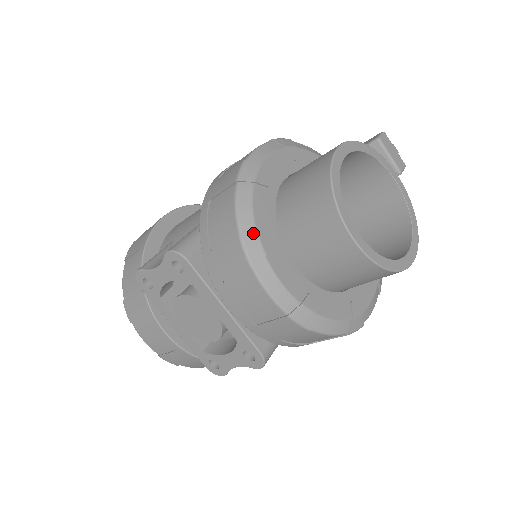
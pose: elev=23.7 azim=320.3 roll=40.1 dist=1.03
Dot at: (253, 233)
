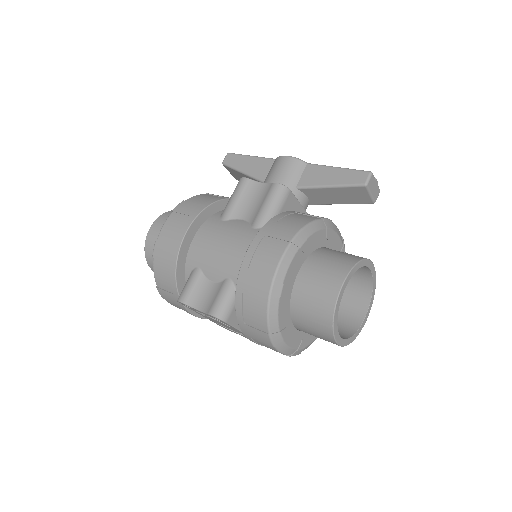
Dot at: (277, 330)
